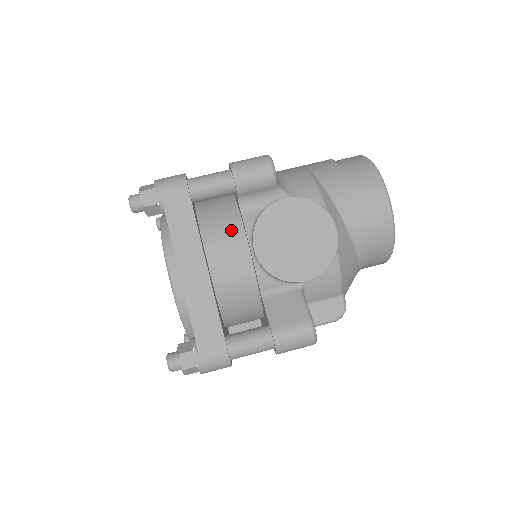
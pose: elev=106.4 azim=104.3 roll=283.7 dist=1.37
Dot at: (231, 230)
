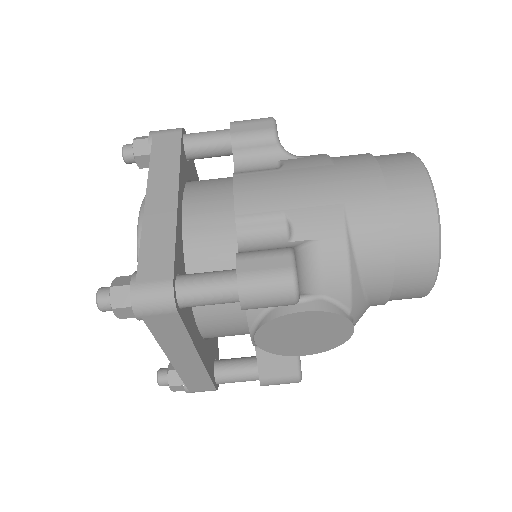
Dot at: (230, 307)
